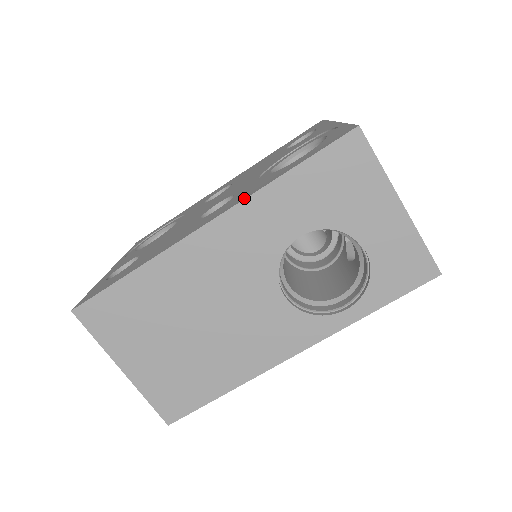
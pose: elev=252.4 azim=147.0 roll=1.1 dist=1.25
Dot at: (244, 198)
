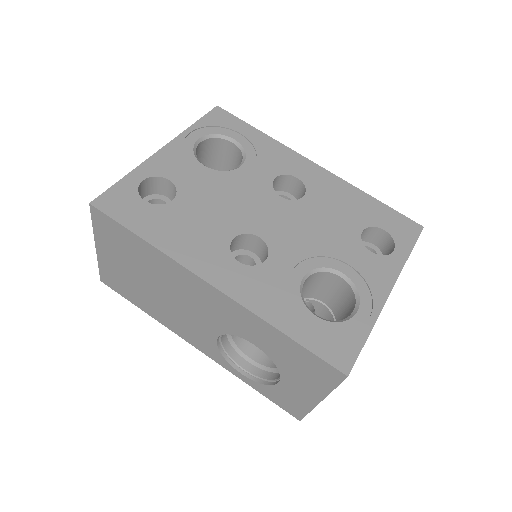
Dot at: (248, 306)
